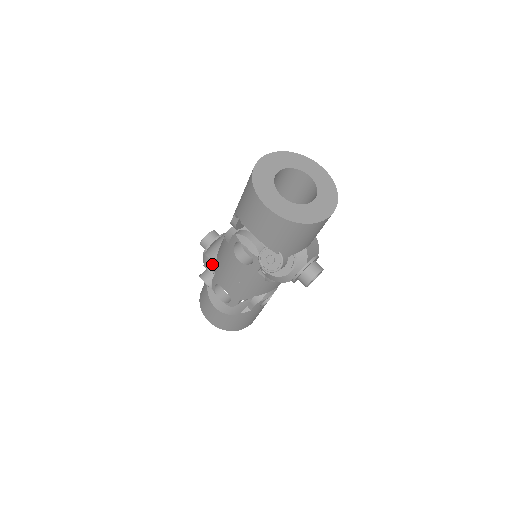
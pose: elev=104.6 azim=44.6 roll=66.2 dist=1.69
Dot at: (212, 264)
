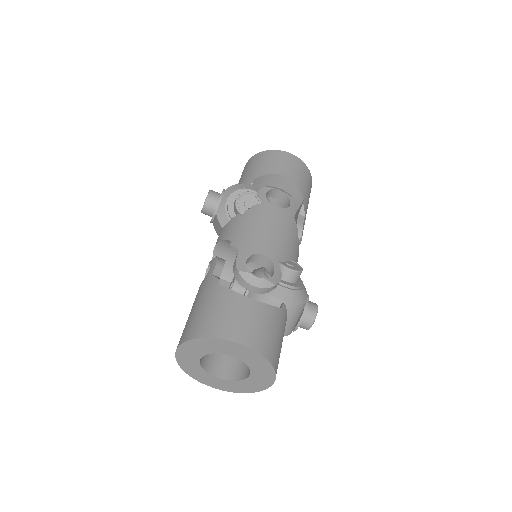
Dot at: occluded
